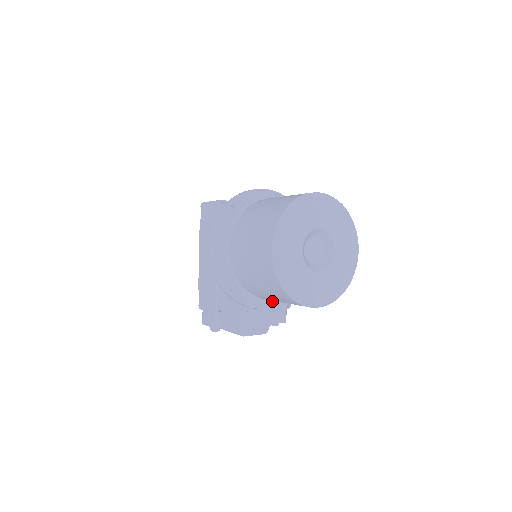
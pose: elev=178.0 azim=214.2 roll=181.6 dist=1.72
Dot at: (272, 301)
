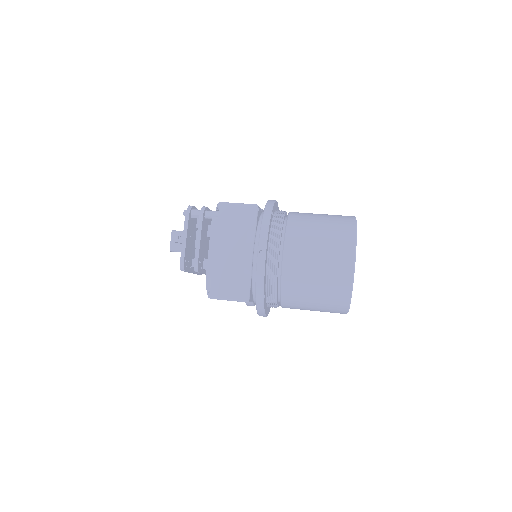
Dot at: occluded
